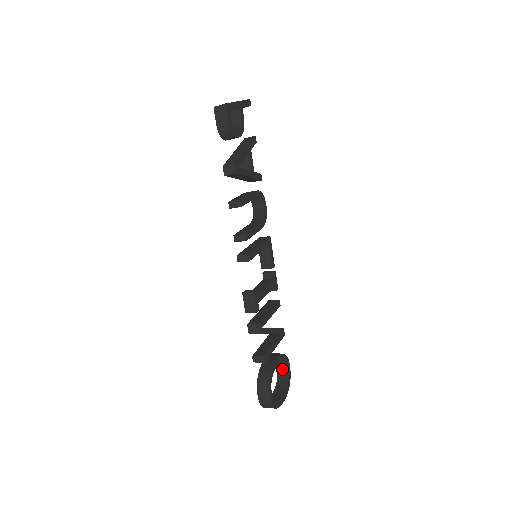
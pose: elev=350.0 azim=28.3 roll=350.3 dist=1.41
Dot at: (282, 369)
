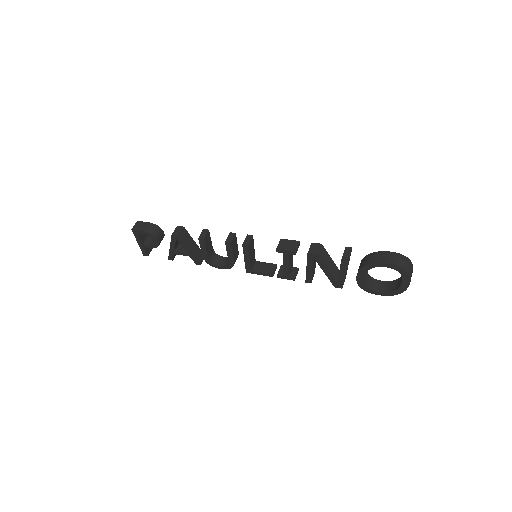
Dot at: (381, 287)
